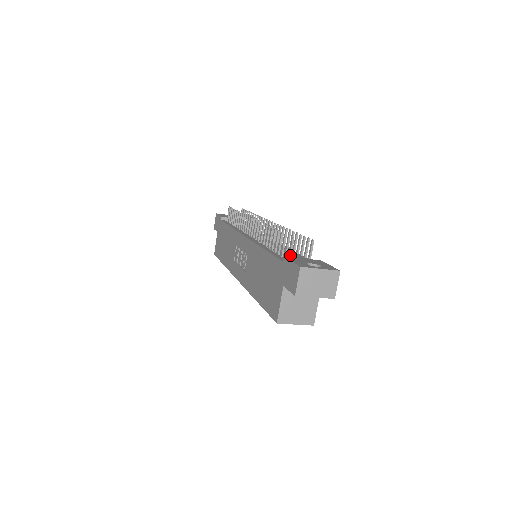
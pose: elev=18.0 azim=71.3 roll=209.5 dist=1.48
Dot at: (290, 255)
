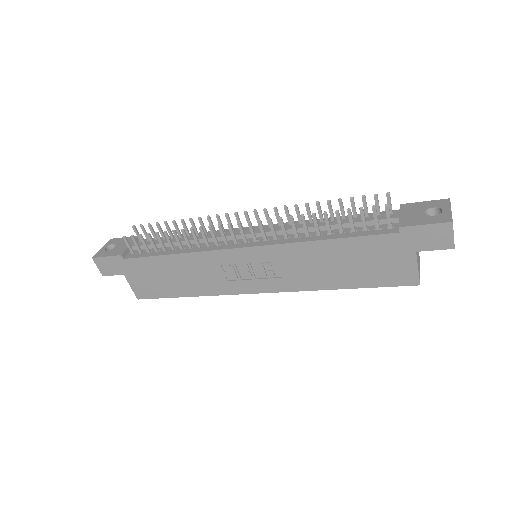
Dot at: (391, 222)
